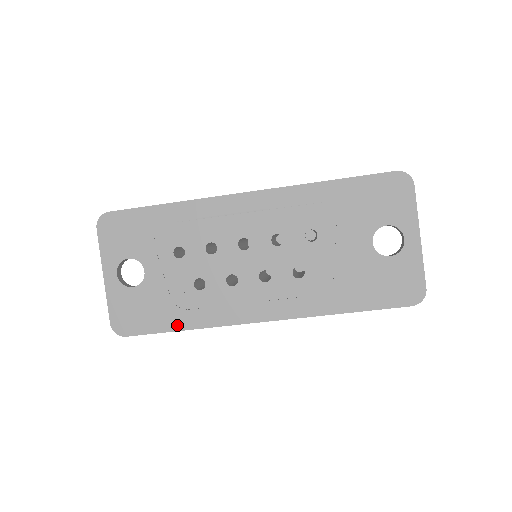
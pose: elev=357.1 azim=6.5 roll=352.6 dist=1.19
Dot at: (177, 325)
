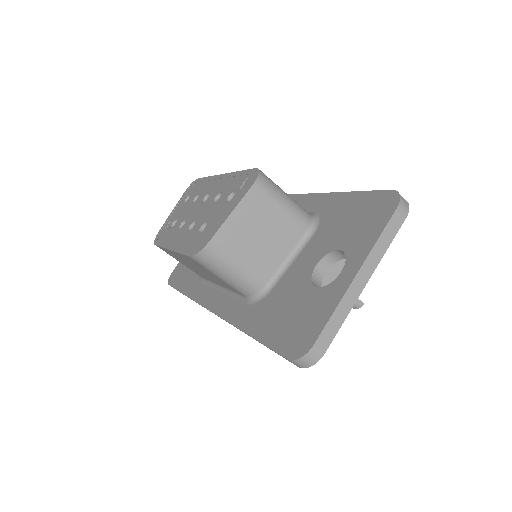
Dot at: (184, 288)
